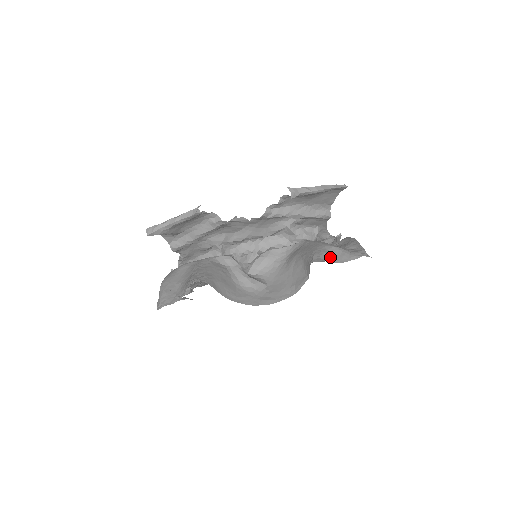
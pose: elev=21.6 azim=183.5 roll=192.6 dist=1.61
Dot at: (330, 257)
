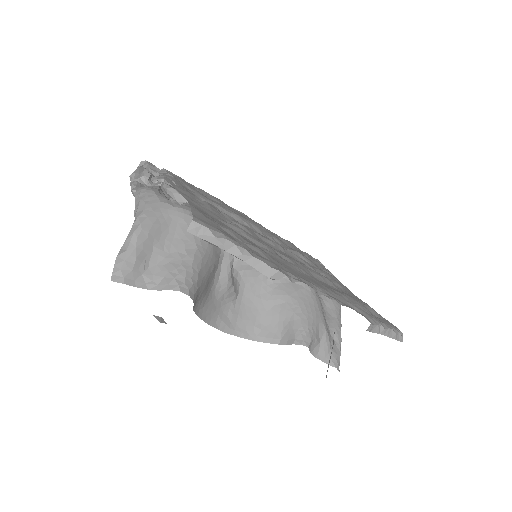
Dot at: (314, 345)
